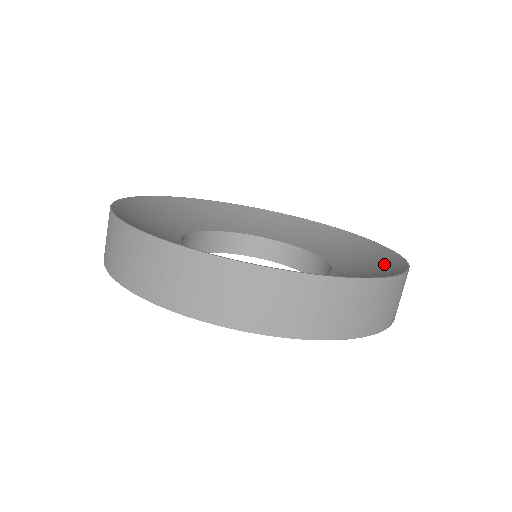
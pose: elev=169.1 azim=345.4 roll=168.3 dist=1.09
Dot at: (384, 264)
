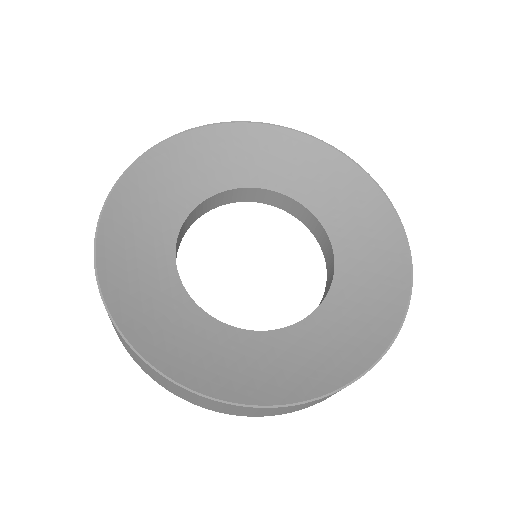
Dot at: (340, 175)
